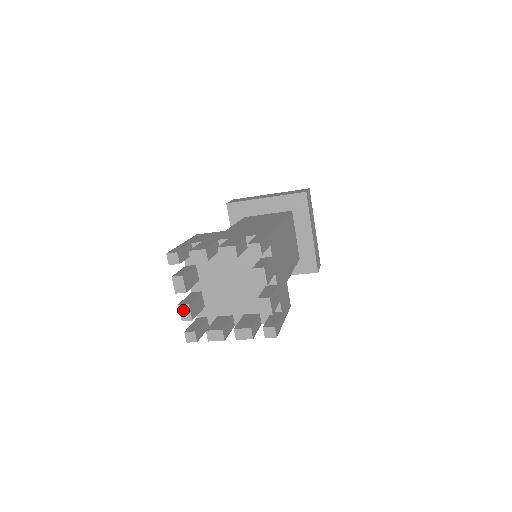
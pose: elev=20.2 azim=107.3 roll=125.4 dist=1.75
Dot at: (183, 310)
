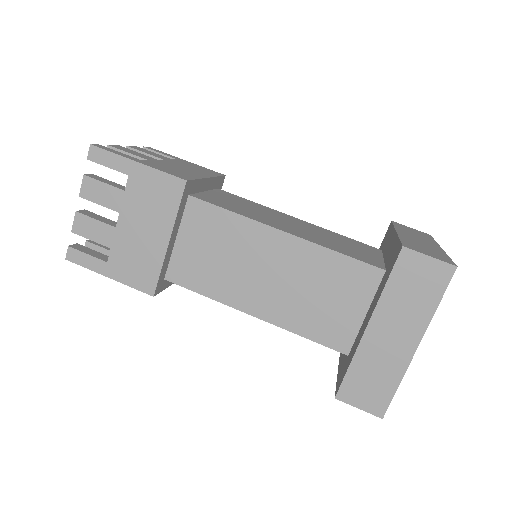
Dot at: occluded
